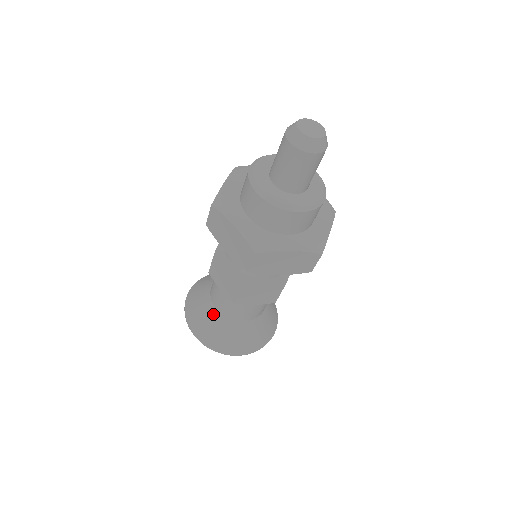
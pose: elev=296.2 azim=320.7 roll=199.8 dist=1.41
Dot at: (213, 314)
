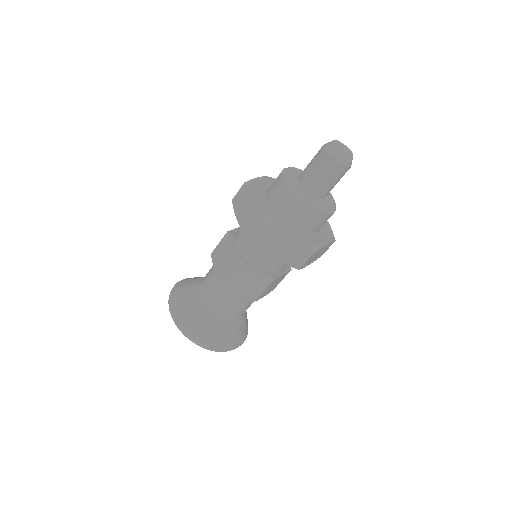
Dot at: (217, 320)
